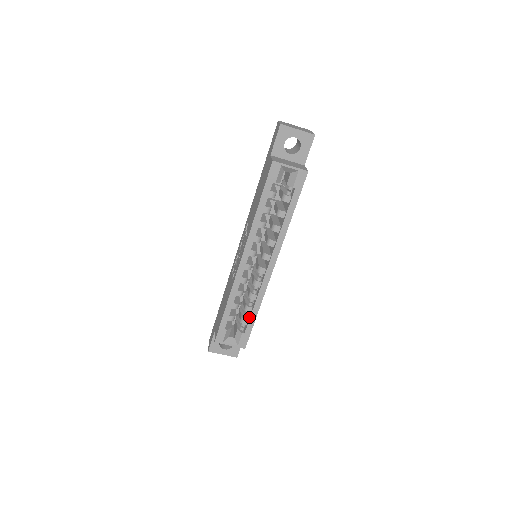
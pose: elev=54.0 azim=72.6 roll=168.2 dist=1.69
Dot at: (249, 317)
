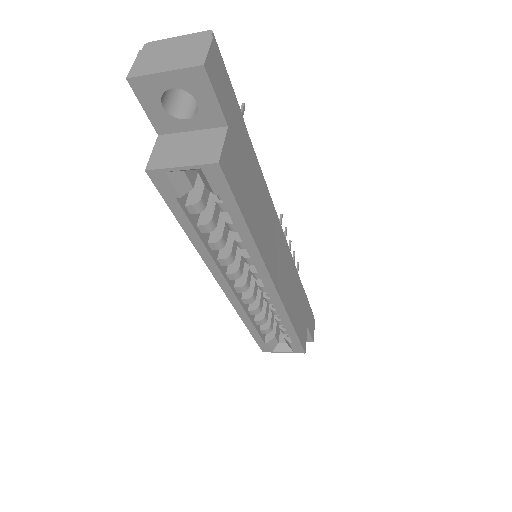
Dot at: occluded
